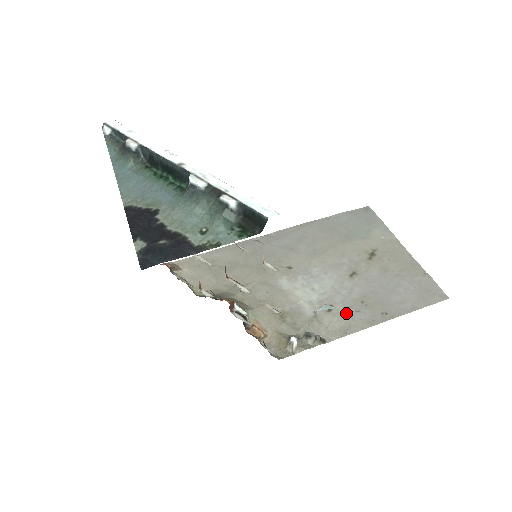
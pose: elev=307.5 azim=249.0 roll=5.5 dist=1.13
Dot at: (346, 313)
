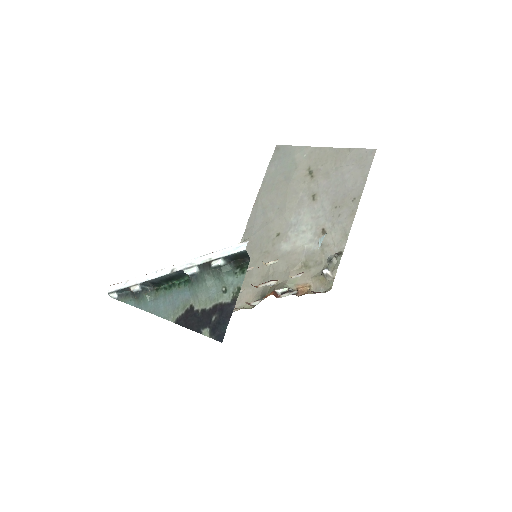
Dot at: (335, 224)
